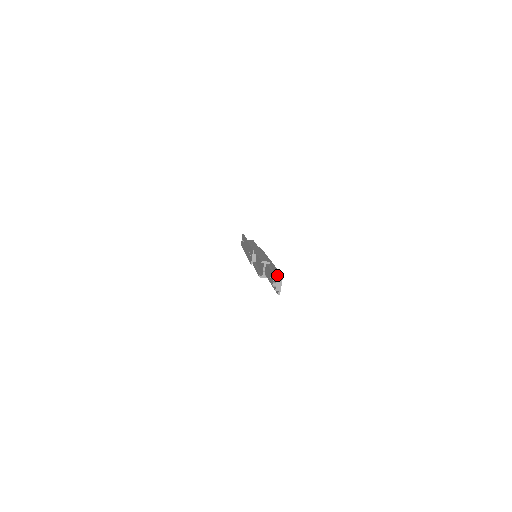
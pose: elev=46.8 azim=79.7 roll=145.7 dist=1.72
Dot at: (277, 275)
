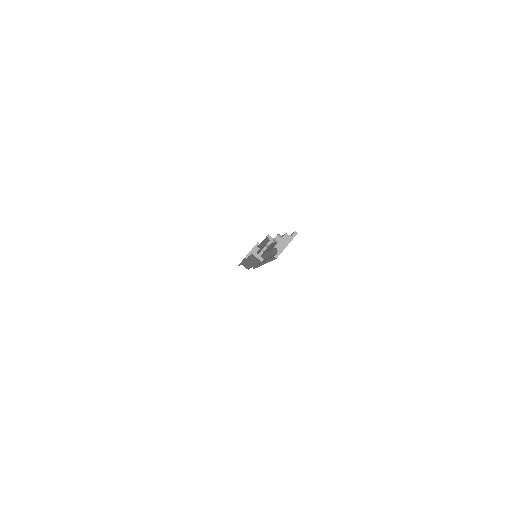
Dot at: occluded
